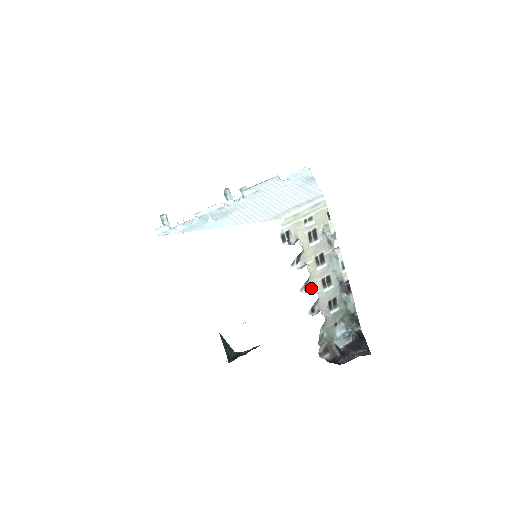
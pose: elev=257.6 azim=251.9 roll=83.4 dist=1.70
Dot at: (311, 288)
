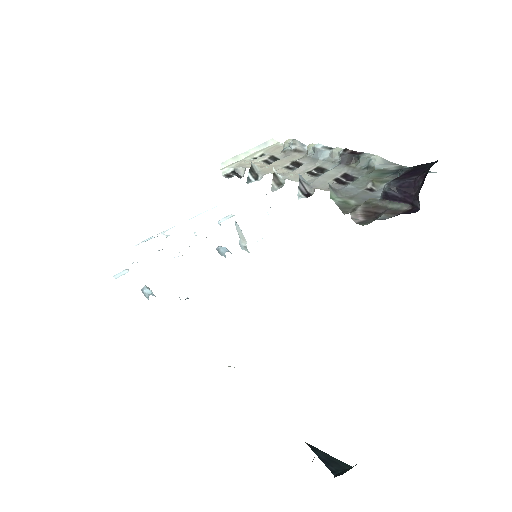
Dot at: occluded
